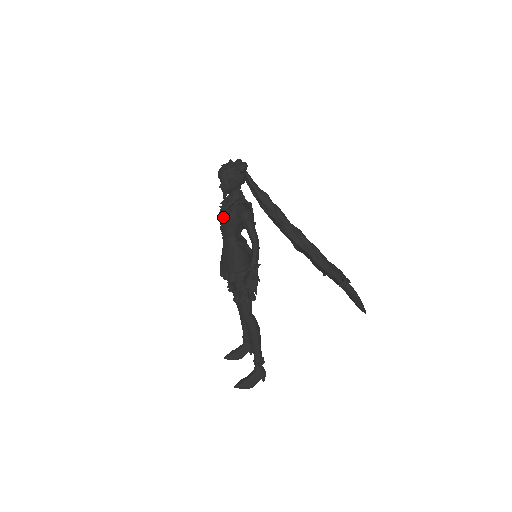
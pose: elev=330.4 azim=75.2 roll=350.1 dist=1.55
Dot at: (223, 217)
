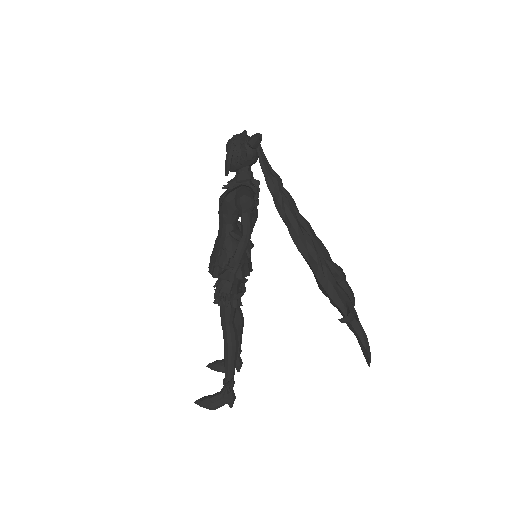
Dot at: (220, 198)
